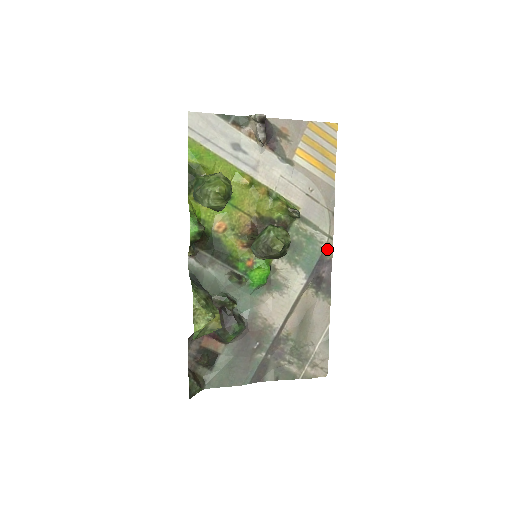
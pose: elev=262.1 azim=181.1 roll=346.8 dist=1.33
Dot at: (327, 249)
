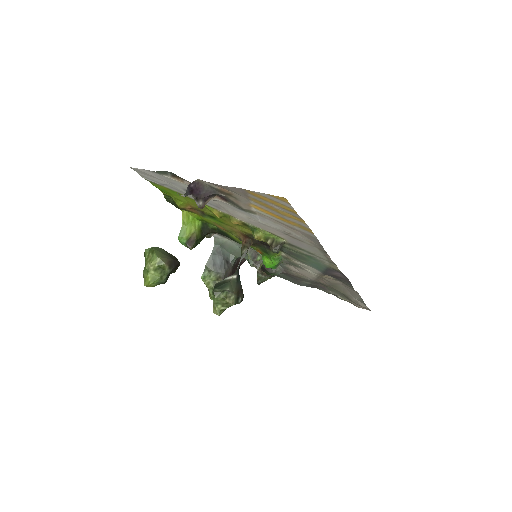
Dot at: (332, 267)
